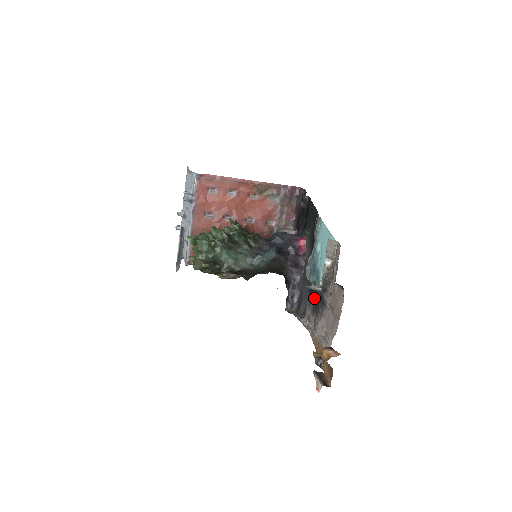
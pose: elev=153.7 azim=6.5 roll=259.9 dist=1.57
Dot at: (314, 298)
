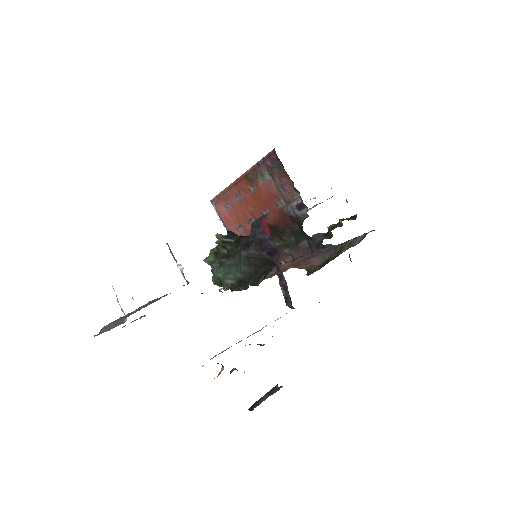
Dot at: occluded
